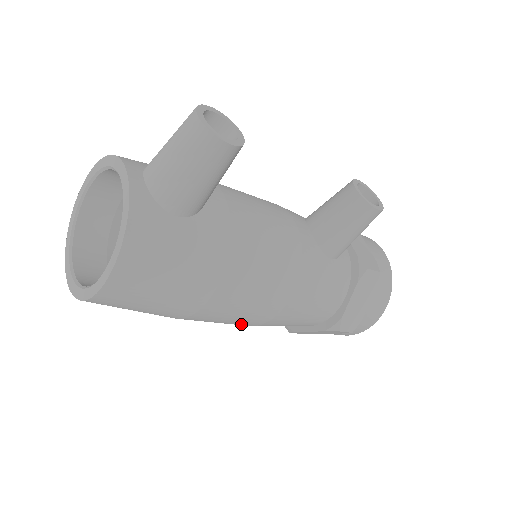
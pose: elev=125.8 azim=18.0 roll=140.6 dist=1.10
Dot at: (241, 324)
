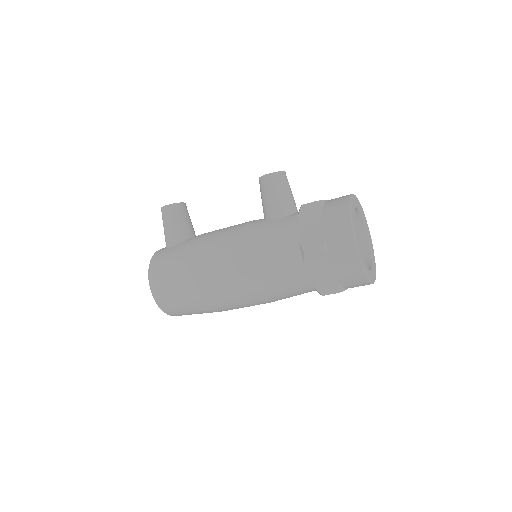
Dot at: (240, 288)
